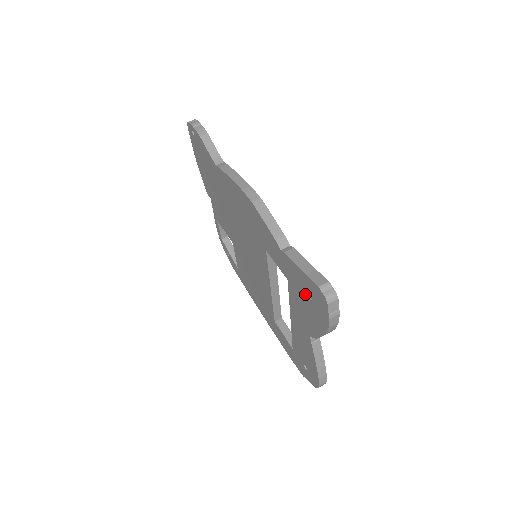
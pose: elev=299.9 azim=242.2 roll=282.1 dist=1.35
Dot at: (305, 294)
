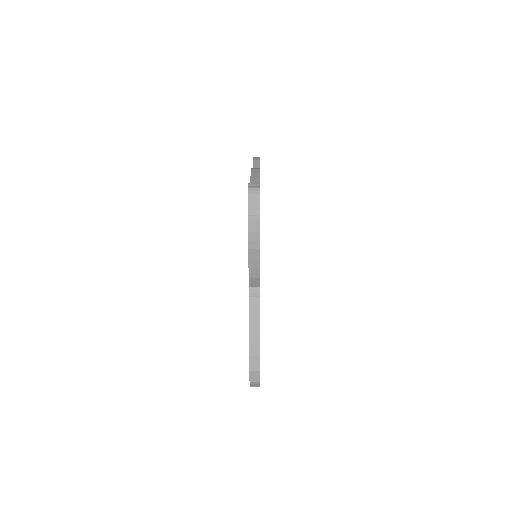
Dot at: occluded
